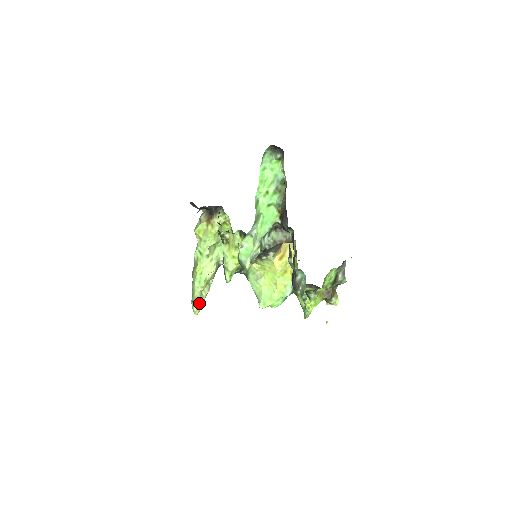
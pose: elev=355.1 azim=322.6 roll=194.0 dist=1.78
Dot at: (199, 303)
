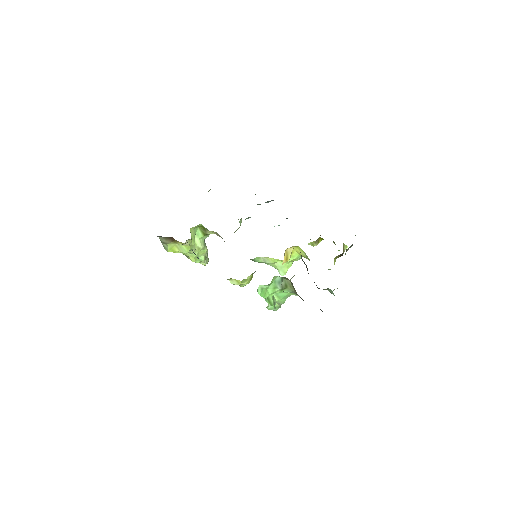
Dot at: (206, 260)
